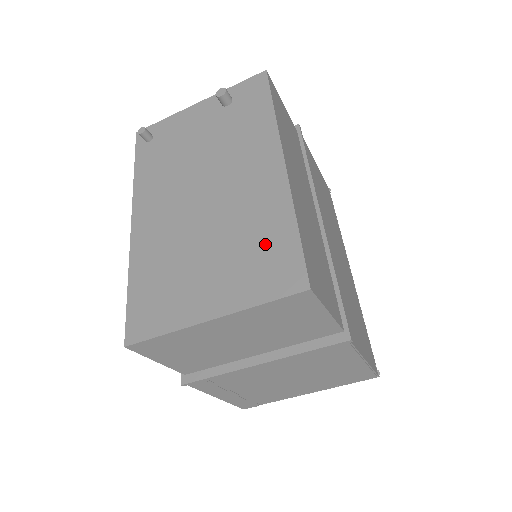
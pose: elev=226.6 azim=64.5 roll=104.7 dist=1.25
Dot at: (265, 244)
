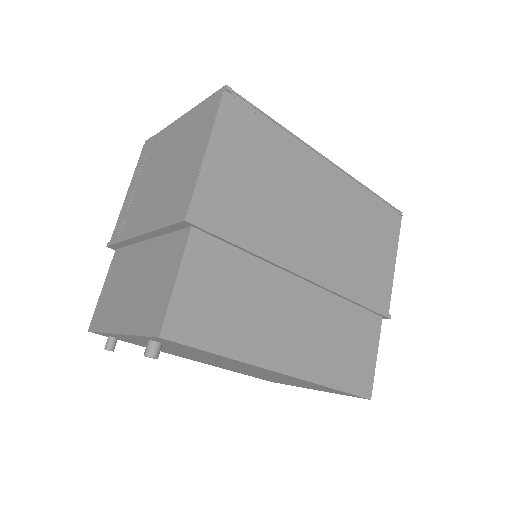
Dot at: occluded
